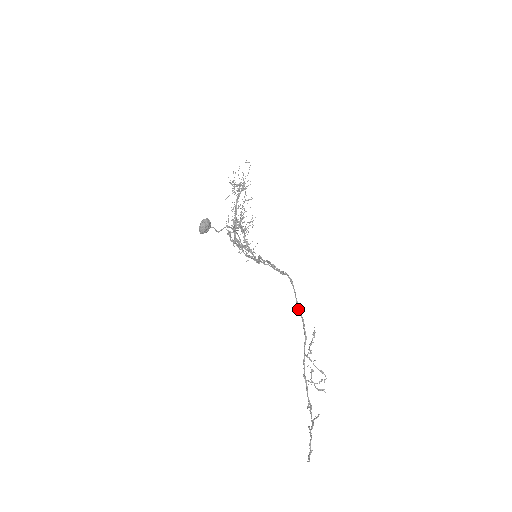
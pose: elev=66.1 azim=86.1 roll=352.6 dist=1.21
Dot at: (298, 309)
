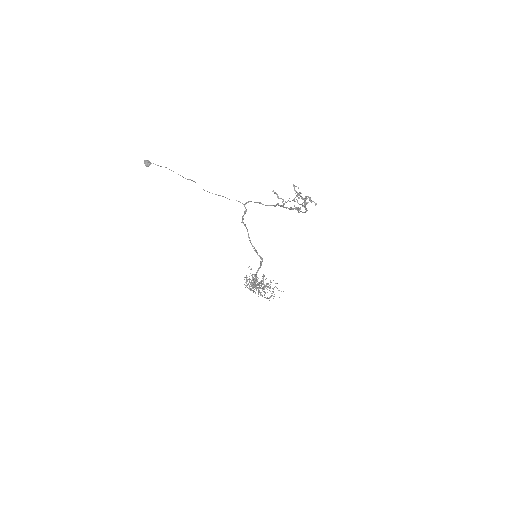
Dot at: occluded
